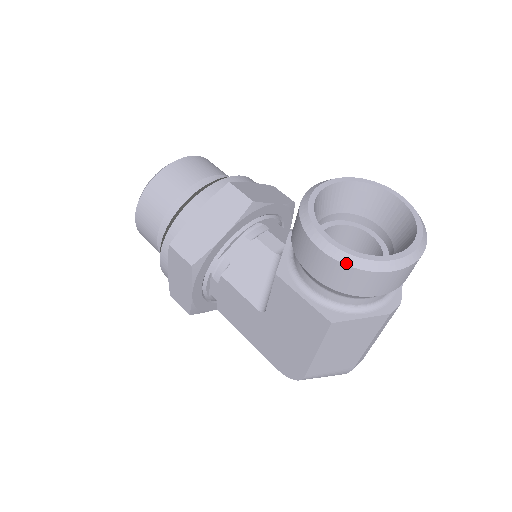
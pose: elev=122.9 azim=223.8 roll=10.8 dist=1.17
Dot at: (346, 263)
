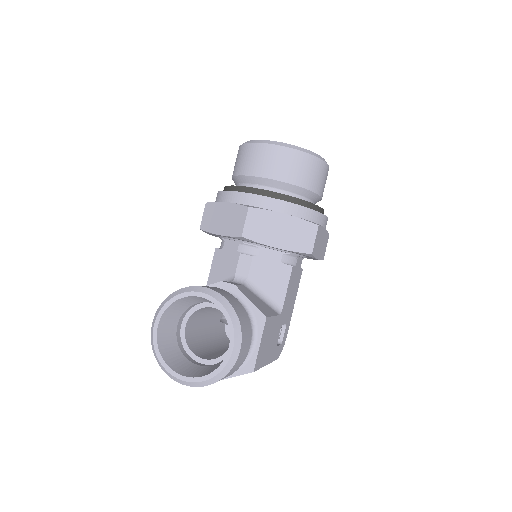
Dot at: (151, 341)
